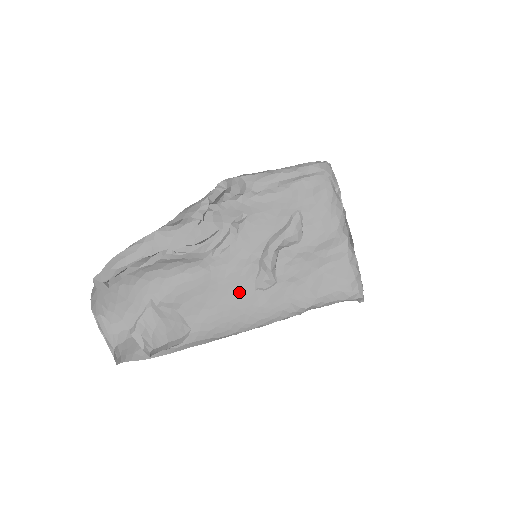
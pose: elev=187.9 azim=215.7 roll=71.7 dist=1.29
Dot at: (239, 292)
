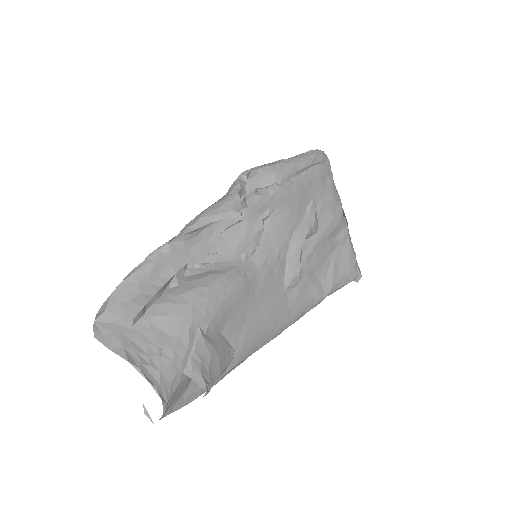
Dot at: (273, 295)
